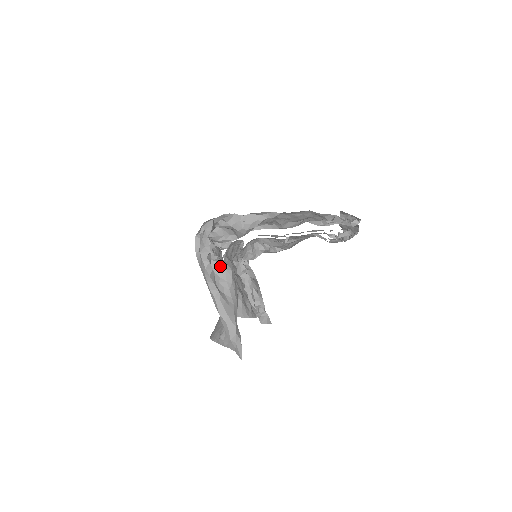
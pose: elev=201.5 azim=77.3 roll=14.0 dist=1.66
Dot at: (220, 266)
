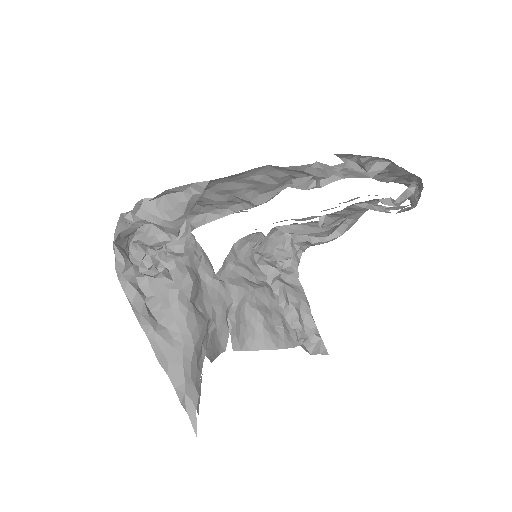
Dot at: (160, 284)
